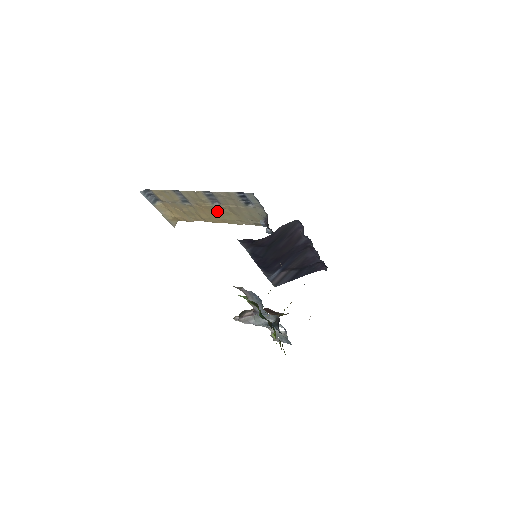
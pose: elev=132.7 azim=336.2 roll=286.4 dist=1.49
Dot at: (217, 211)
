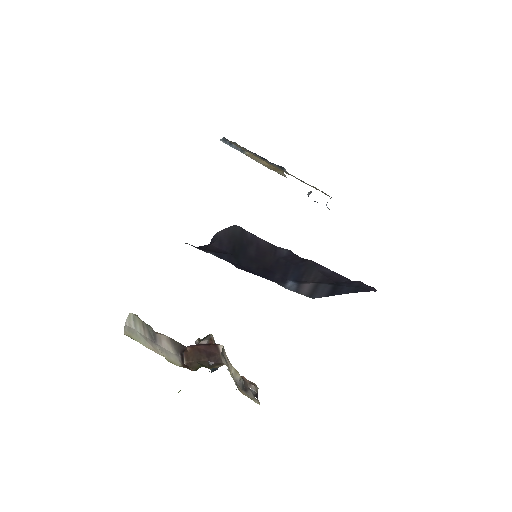
Dot at: occluded
